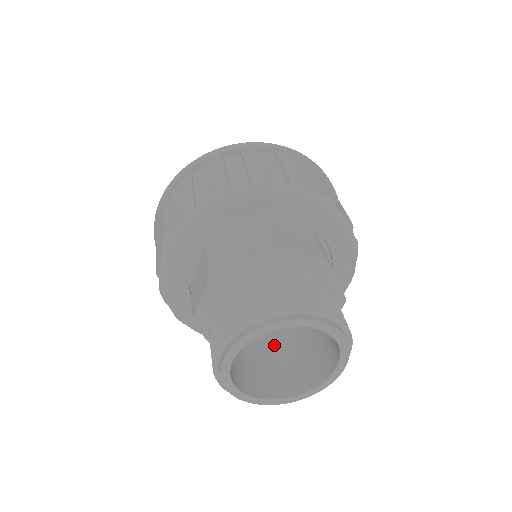
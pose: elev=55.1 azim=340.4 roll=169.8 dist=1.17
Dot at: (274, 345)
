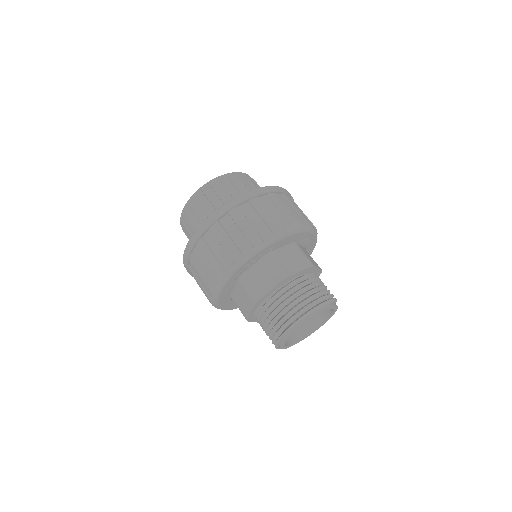
Dot at: occluded
